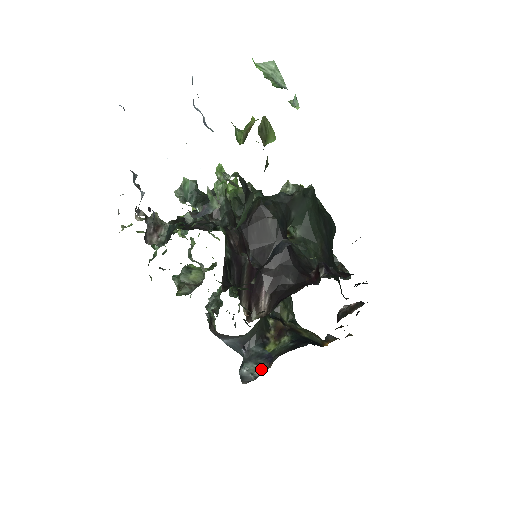
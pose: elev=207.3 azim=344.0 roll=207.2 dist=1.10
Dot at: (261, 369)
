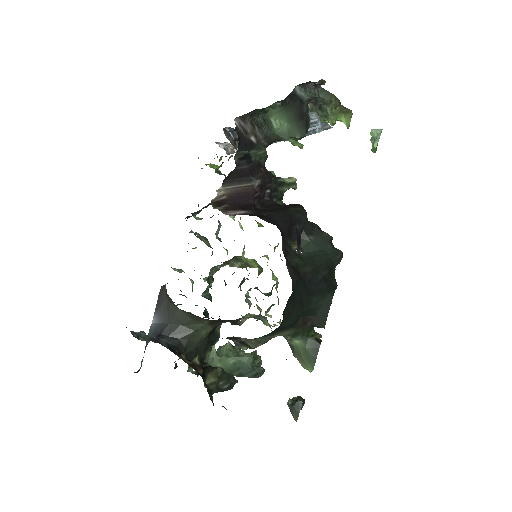
Dot at: (149, 340)
